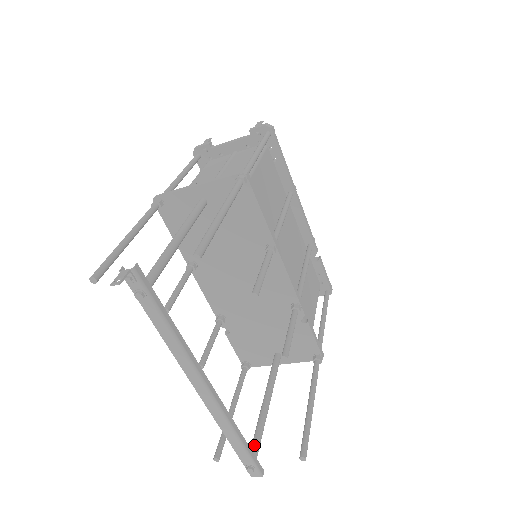
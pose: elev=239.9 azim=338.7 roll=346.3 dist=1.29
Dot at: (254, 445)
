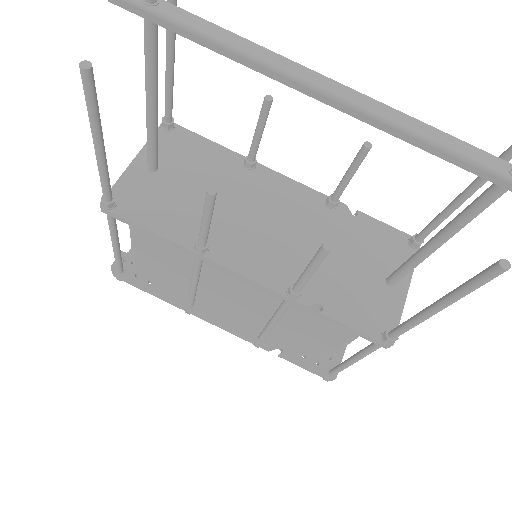
Dot at: (484, 191)
